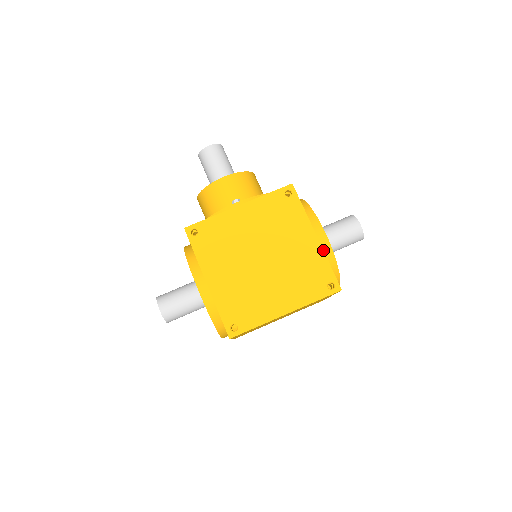
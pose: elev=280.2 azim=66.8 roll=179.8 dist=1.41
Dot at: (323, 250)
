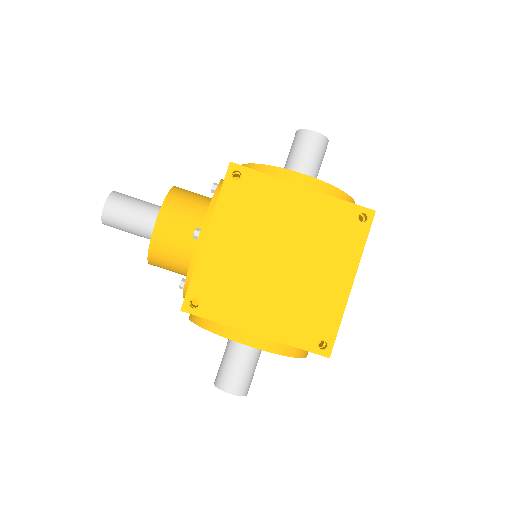
Dot at: (323, 193)
